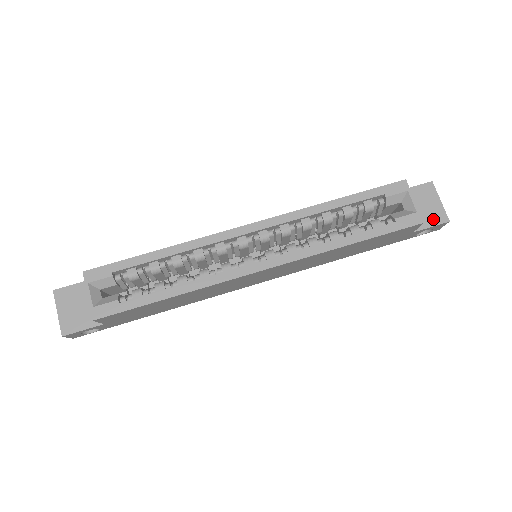
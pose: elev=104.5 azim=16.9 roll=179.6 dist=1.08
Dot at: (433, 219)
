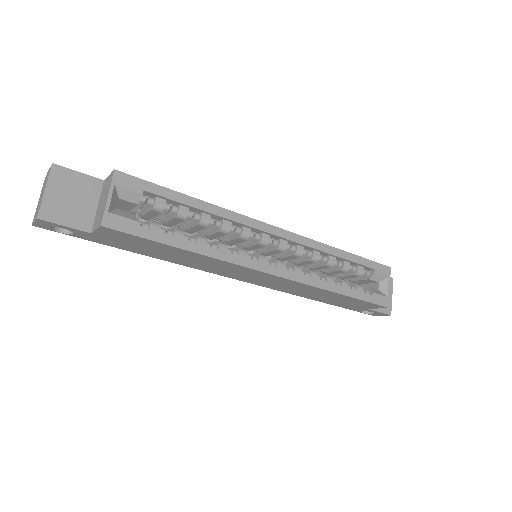
Dot at: occluded
